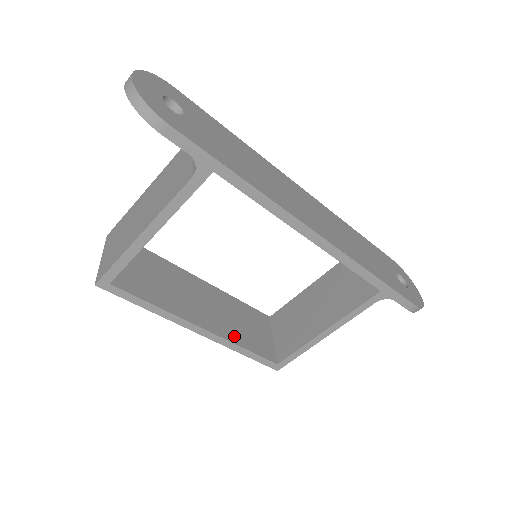
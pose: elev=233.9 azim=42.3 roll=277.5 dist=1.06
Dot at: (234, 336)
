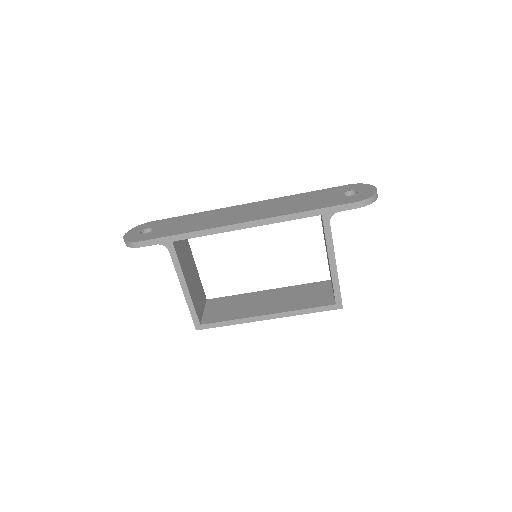
Dot at: (293, 307)
